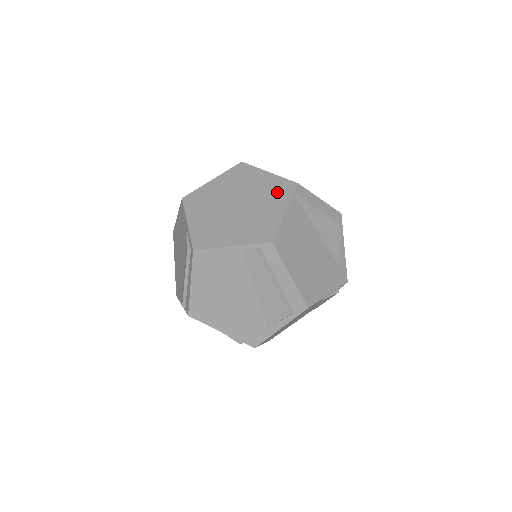
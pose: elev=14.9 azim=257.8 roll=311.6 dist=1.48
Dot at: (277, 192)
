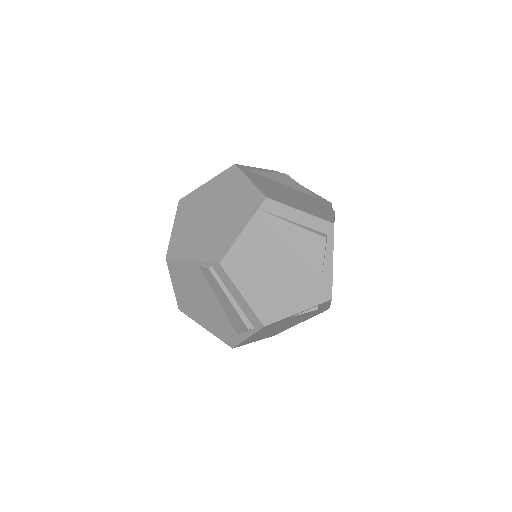
Dot at: (246, 205)
